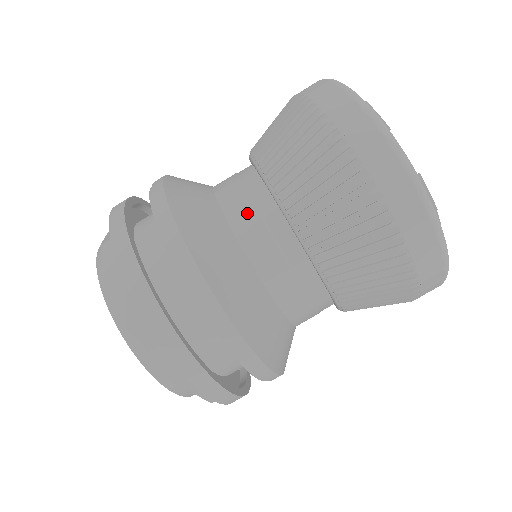
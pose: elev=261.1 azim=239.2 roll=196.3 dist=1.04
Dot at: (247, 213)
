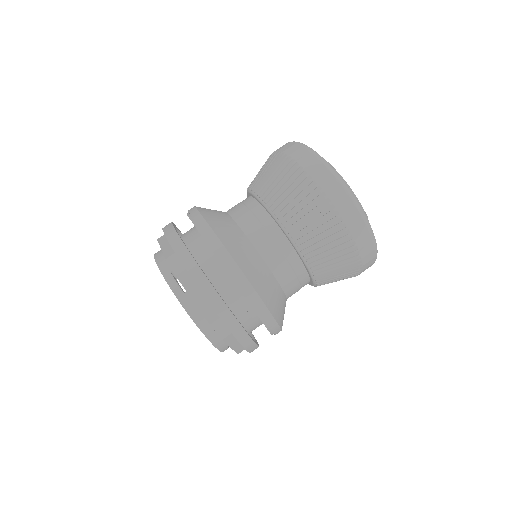
Dot at: (236, 205)
